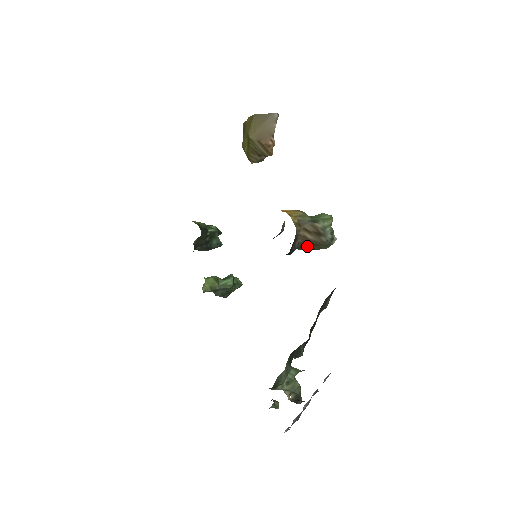
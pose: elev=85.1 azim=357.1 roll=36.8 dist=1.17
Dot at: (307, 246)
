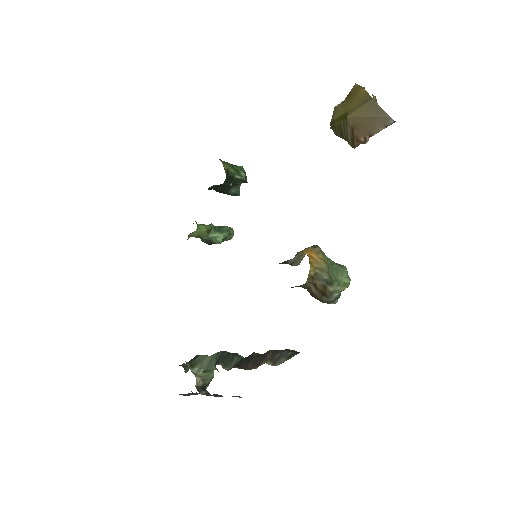
Dot at: occluded
